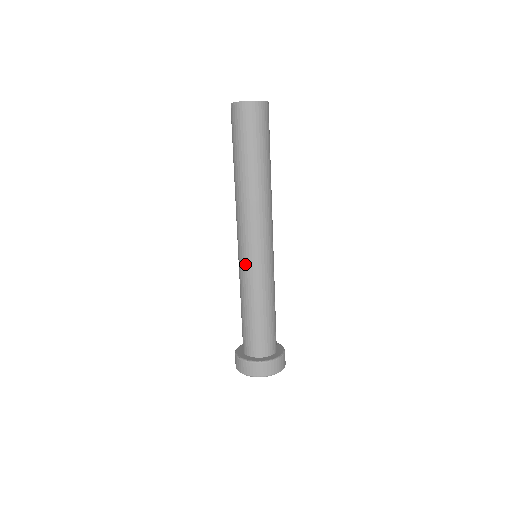
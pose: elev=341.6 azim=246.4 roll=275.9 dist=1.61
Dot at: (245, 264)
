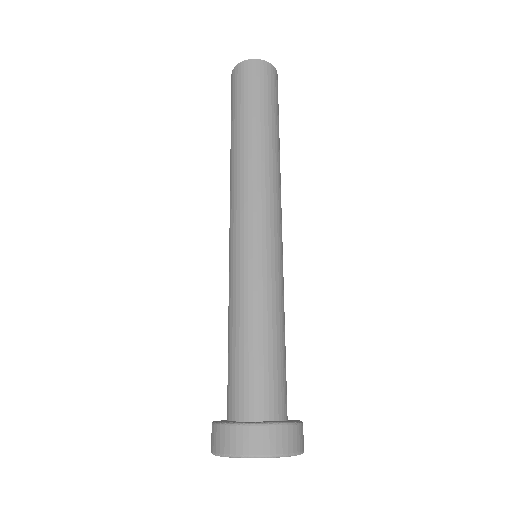
Dot at: (245, 254)
